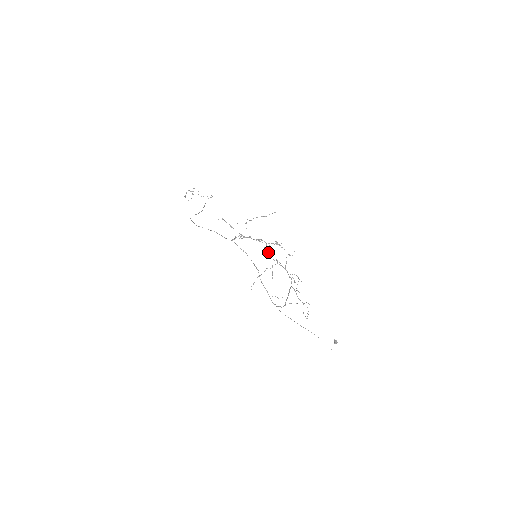
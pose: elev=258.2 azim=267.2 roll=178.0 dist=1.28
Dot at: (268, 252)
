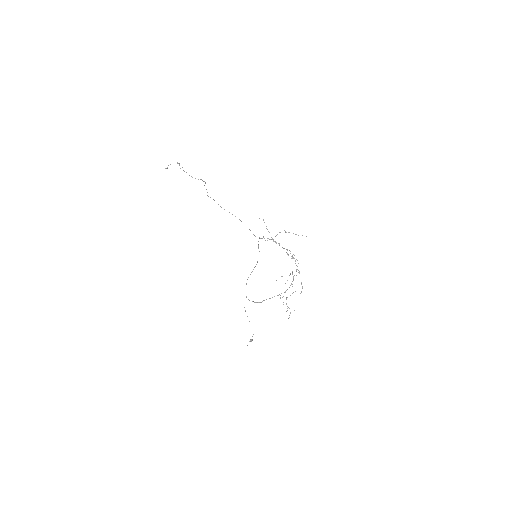
Dot at: (295, 263)
